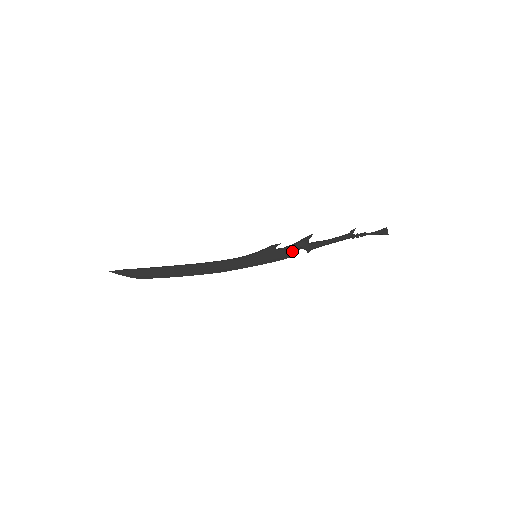
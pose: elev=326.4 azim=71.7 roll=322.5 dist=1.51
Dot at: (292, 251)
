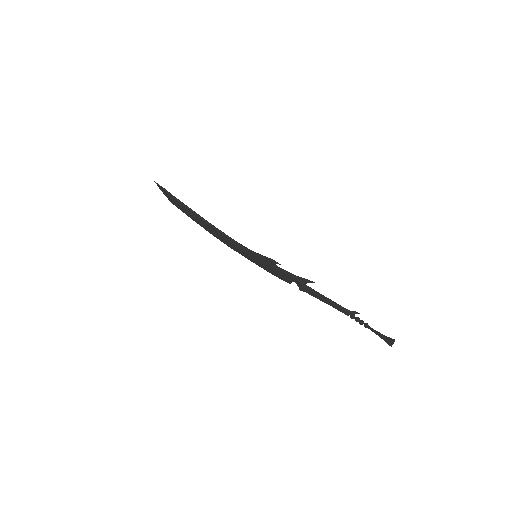
Dot at: (286, 278)
